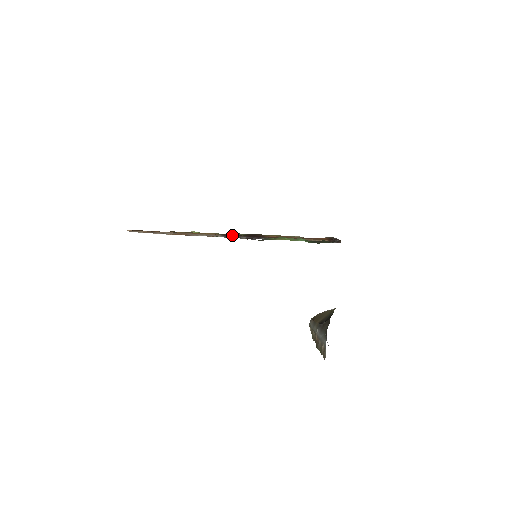
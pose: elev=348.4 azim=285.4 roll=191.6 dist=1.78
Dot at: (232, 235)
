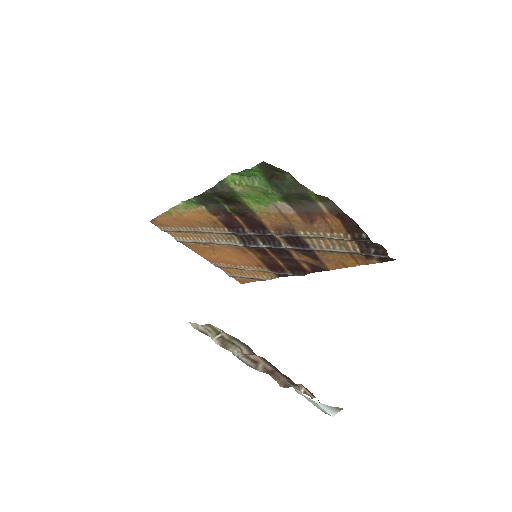
Dot at: (234, 225)
